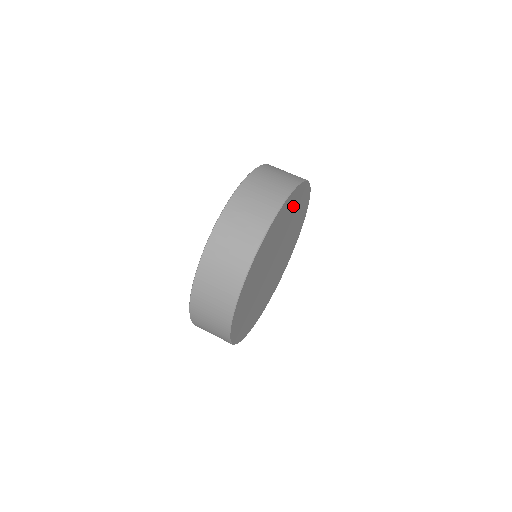
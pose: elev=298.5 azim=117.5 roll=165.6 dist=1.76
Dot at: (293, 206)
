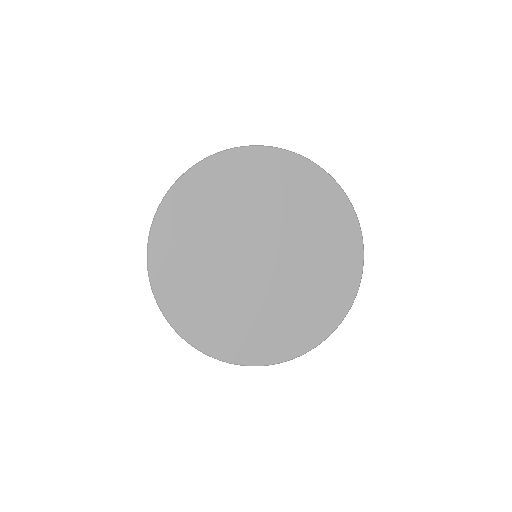
Dot at: (328, 221)
